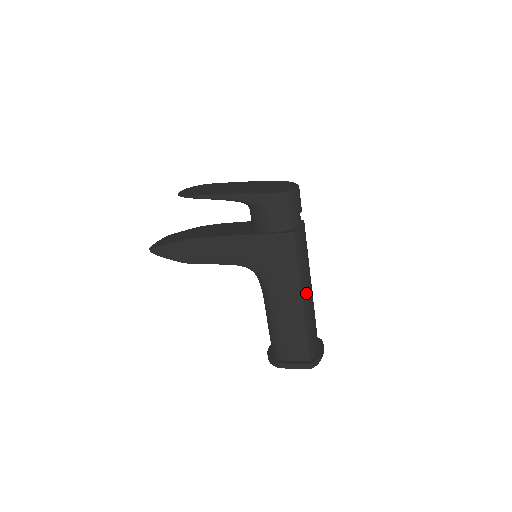
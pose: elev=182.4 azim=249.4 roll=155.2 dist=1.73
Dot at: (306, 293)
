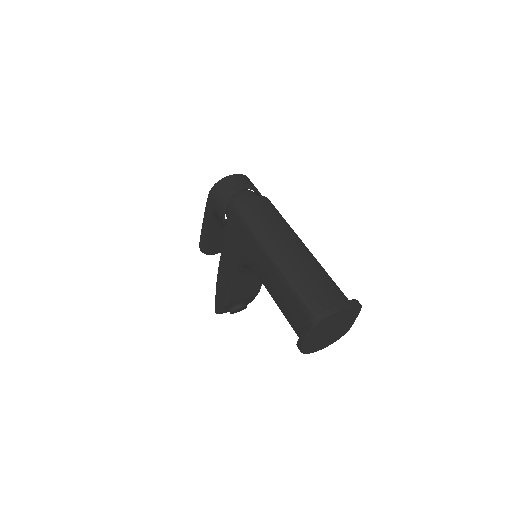
Dot at: (276, 248)
